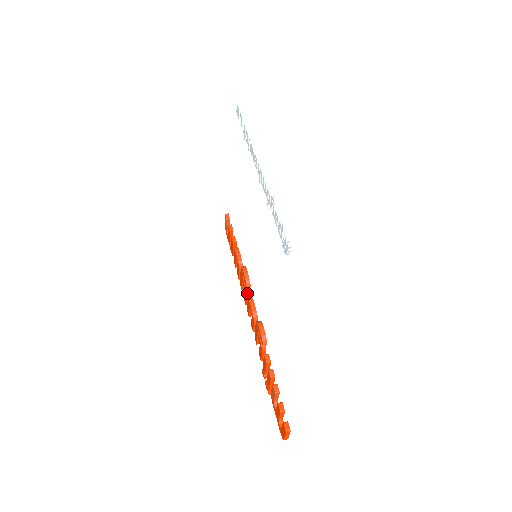
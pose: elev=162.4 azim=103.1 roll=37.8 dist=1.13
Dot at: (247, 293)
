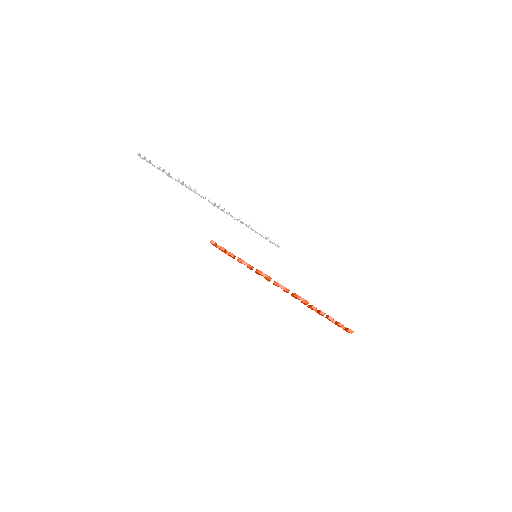
Dot at: occluded
